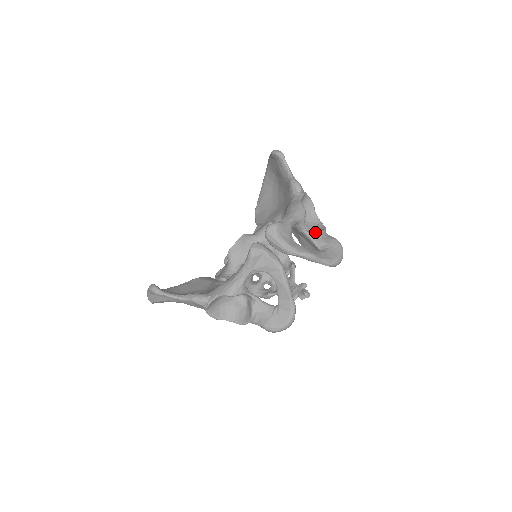
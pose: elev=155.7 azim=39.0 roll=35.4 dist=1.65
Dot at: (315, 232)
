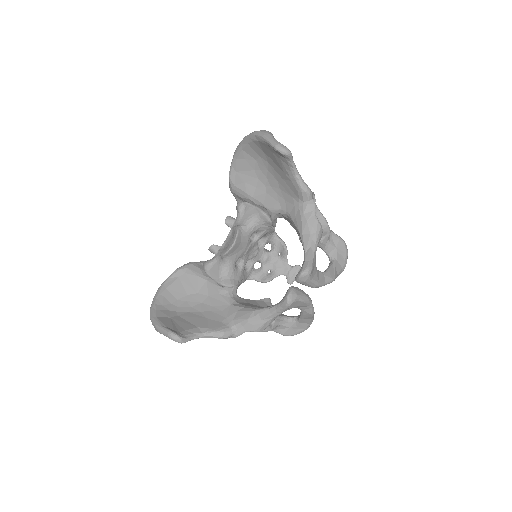
Dot at: (324, 239)
